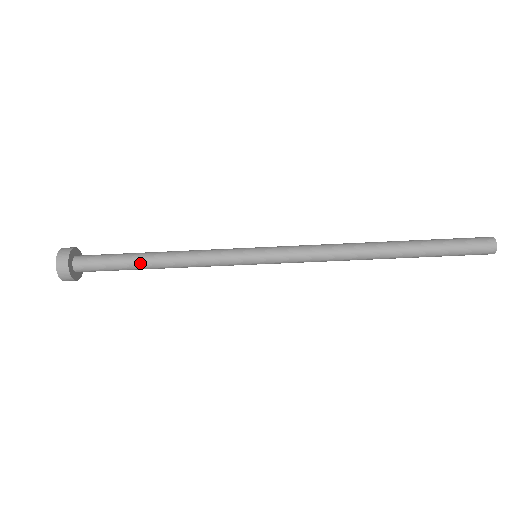
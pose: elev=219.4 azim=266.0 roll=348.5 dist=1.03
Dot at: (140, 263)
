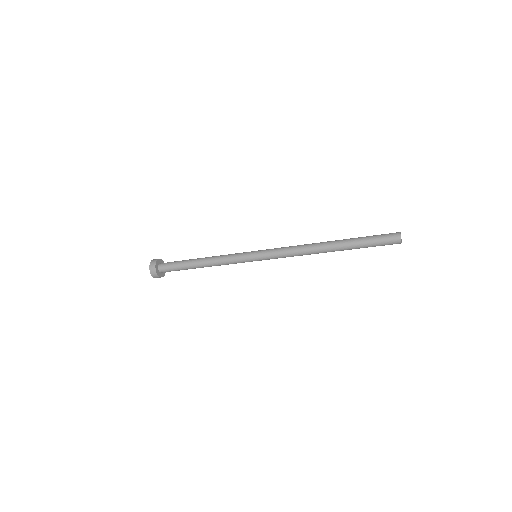
Dot at: (192, 263)
